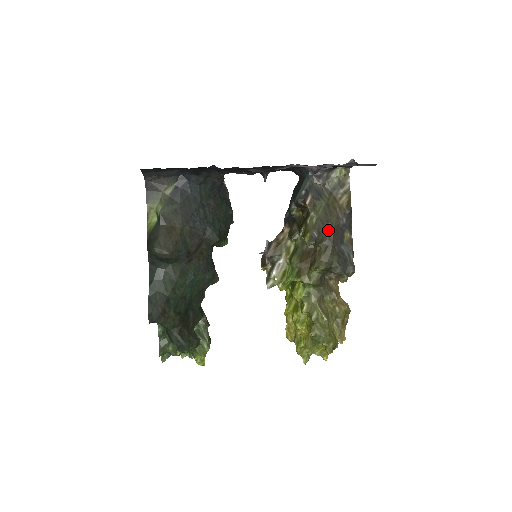
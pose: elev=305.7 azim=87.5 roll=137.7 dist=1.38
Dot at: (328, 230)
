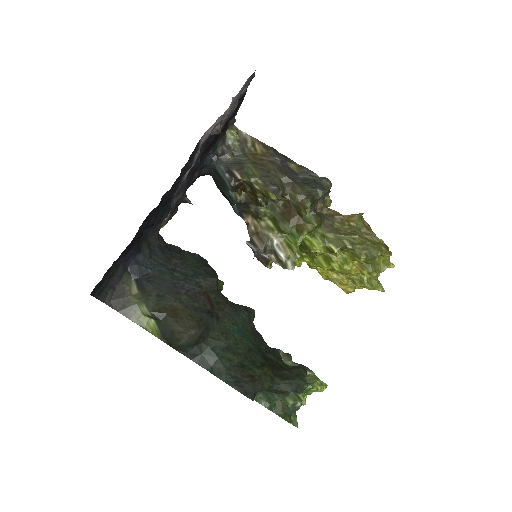
Dot at: (277, 176)
